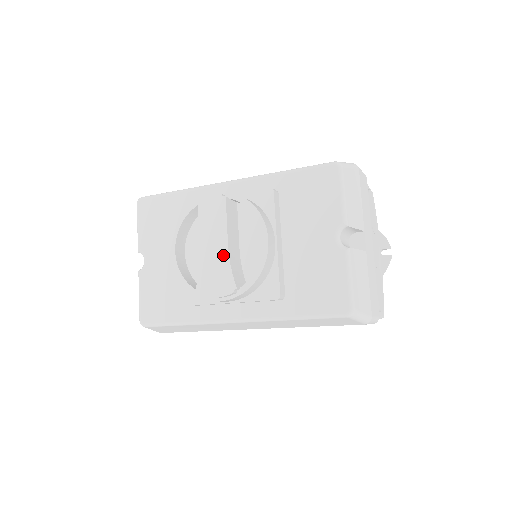
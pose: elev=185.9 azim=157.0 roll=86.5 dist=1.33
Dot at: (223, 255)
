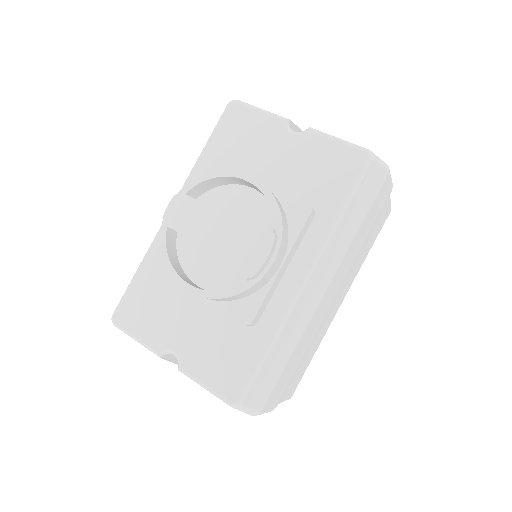
Dot at: (231, 225)
